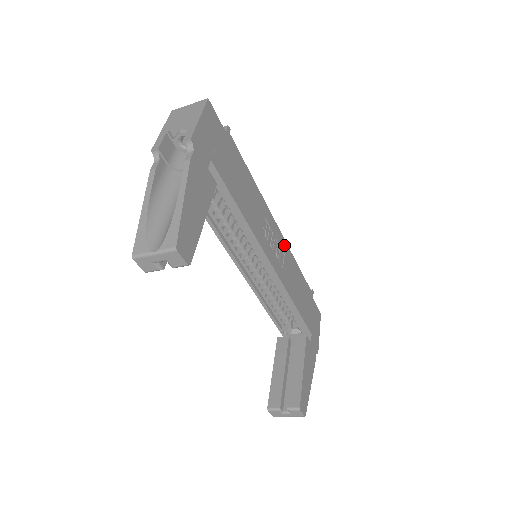
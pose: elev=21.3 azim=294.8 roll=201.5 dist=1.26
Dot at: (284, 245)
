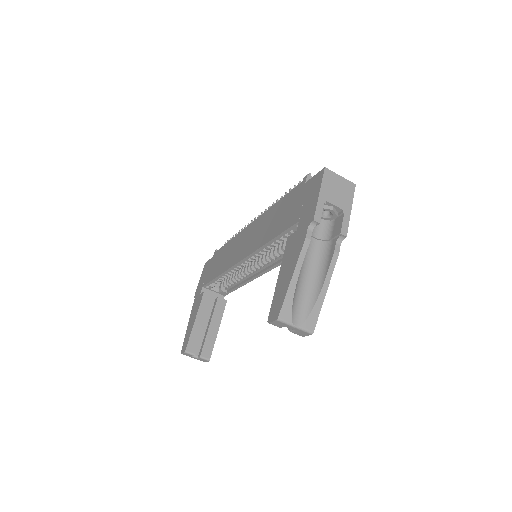
Dot at: occluded
